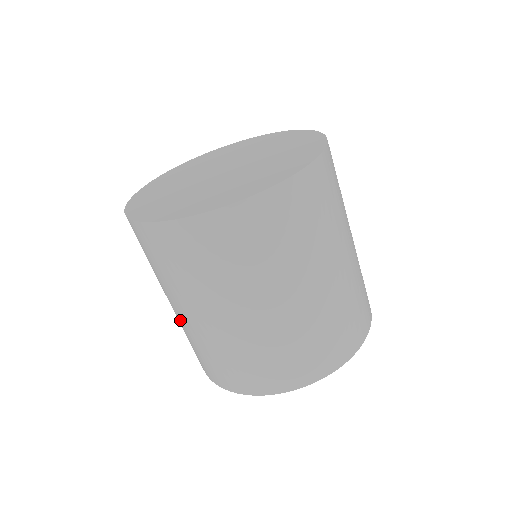
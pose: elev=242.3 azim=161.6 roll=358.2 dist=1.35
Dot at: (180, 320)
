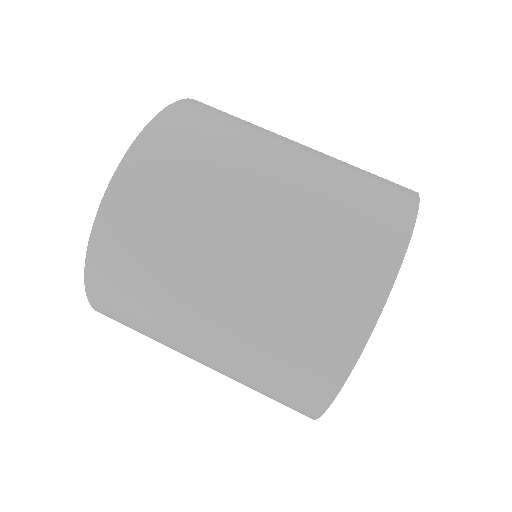
Dot at: occluded
